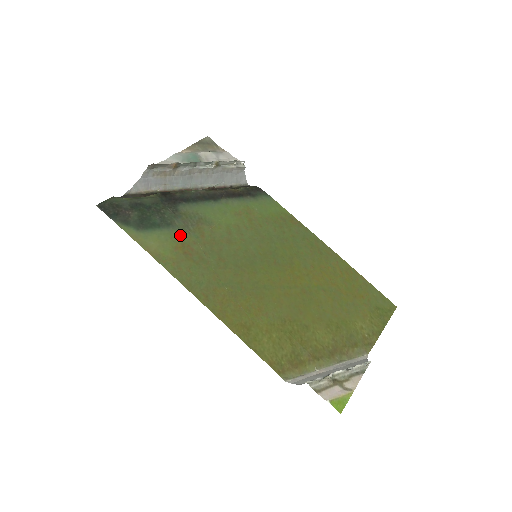
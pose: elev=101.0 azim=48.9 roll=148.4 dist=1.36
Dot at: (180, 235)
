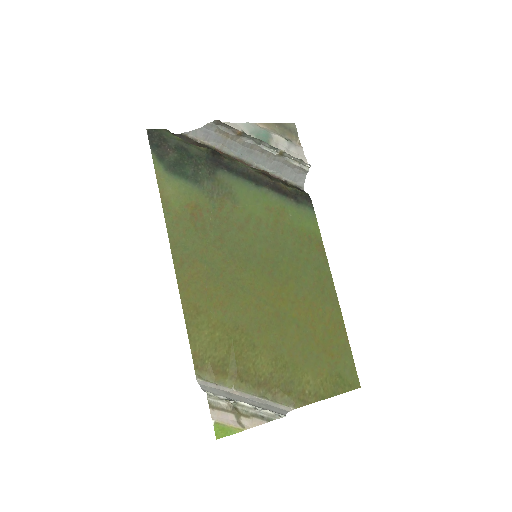
Dot at: (200, 196)
